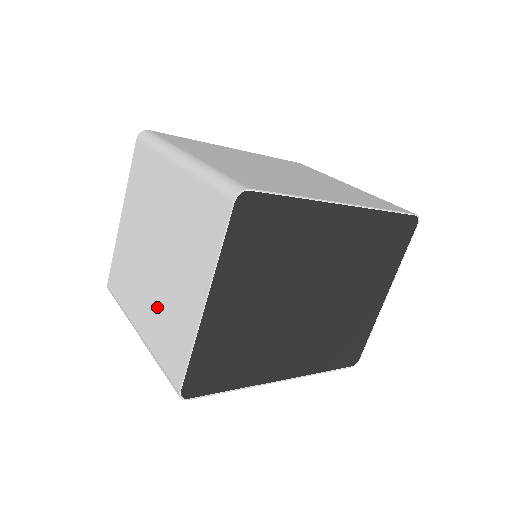
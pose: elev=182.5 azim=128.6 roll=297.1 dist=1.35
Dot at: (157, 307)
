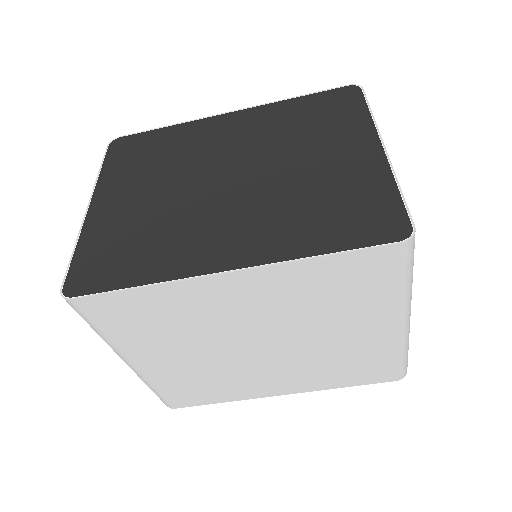
Dot at: occluded
